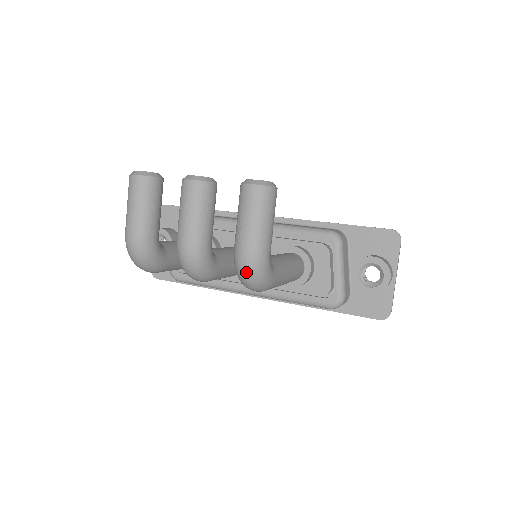
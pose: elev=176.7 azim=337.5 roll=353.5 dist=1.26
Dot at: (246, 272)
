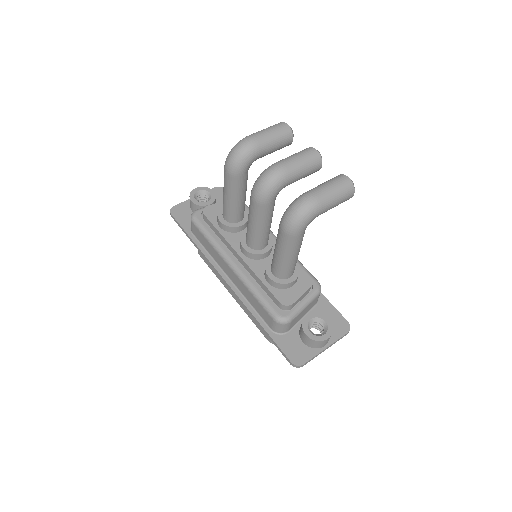
Dot at: (301, 205)
